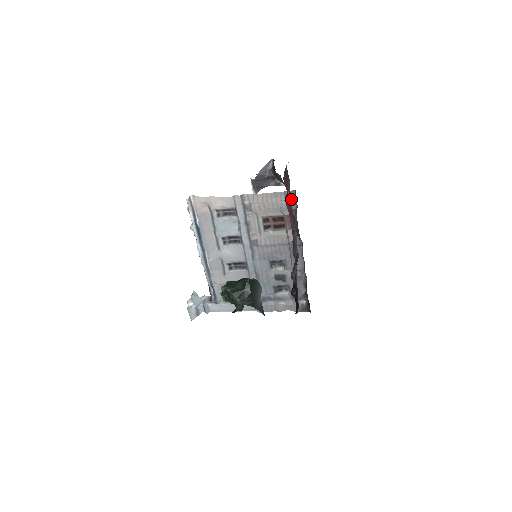
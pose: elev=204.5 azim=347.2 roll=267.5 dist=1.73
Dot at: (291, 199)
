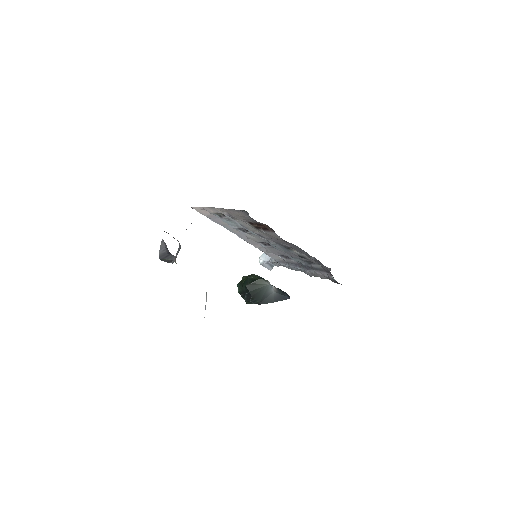
Dot at: occluded
